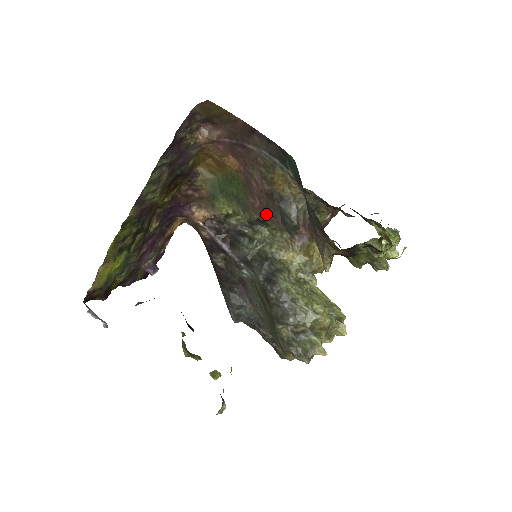
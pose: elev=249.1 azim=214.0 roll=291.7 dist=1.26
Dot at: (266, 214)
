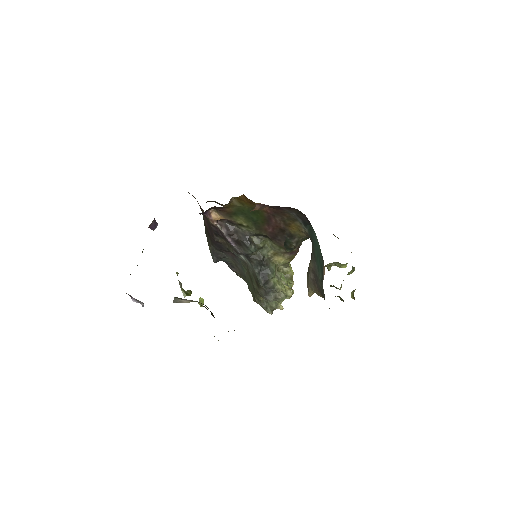
Dot at: (274, 237)
